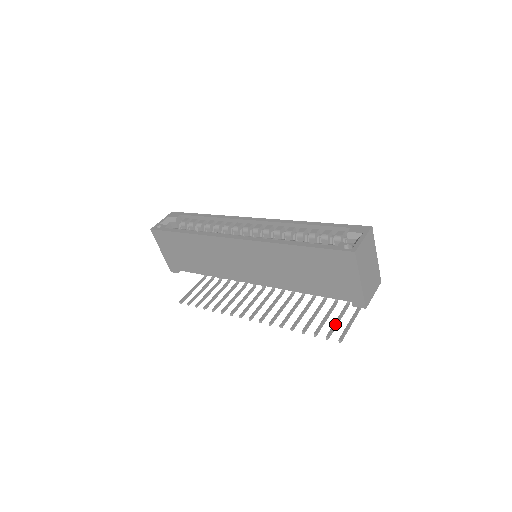
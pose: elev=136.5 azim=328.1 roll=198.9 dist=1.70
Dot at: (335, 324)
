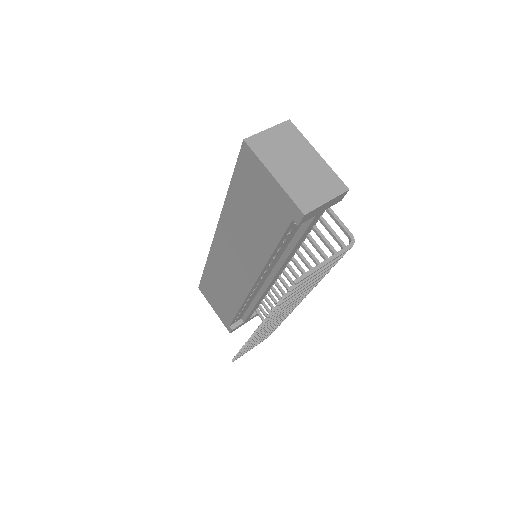
Dot at: occluded
